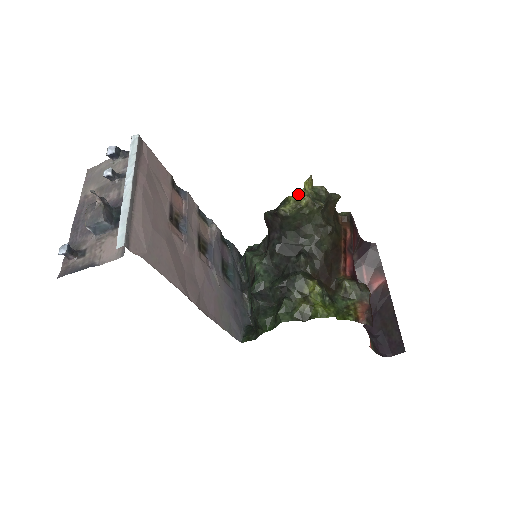
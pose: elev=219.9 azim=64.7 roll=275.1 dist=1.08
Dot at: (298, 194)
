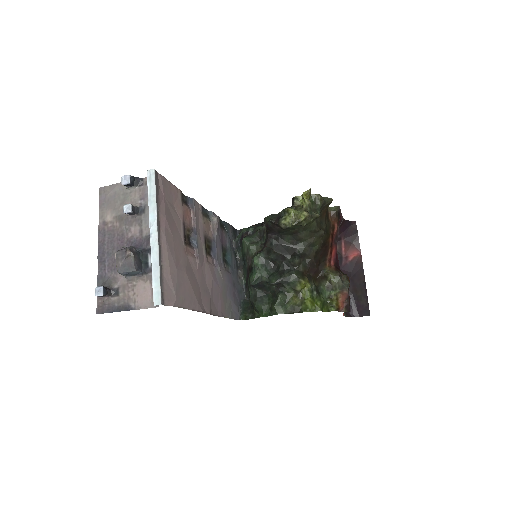
Dot at: (296, 201)
